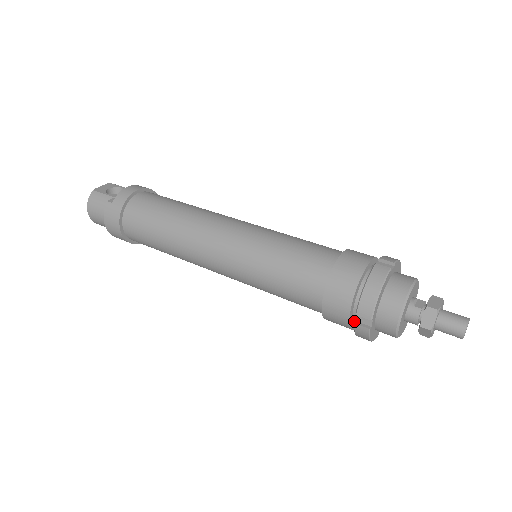
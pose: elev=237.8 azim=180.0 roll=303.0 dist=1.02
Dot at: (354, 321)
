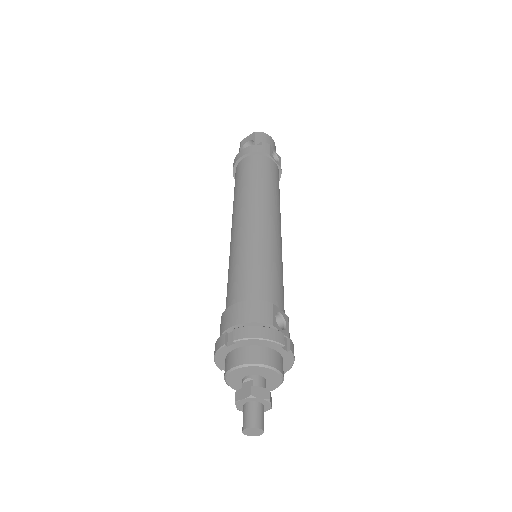
Dot at: occluded
